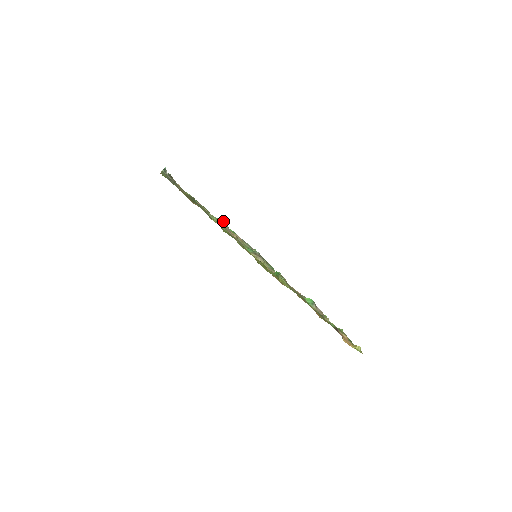
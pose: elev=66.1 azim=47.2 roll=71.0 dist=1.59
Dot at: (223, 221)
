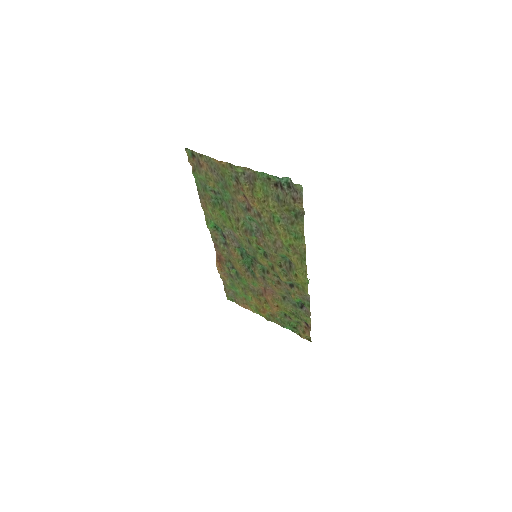
Dot at: (255, 223)
